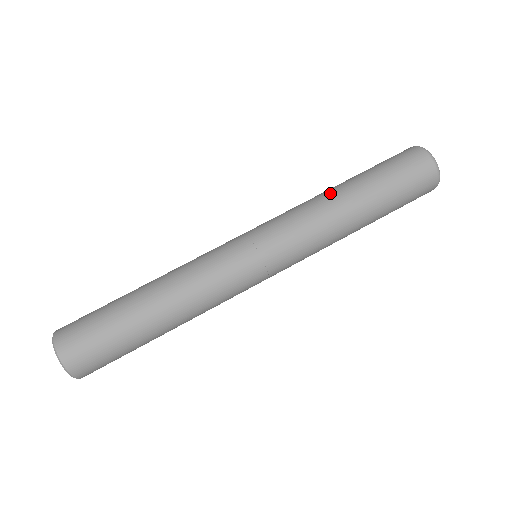
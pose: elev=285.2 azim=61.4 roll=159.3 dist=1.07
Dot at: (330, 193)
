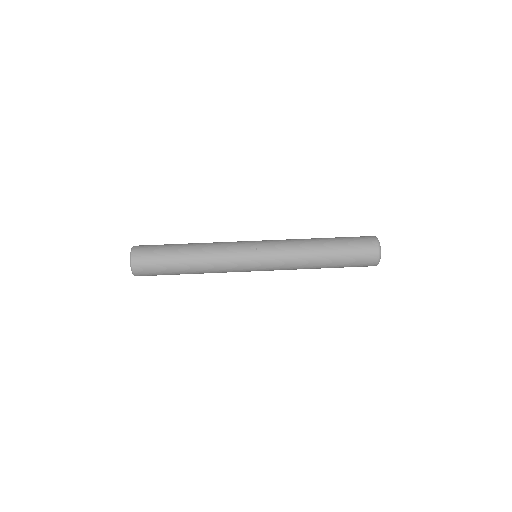
Dot at: (312, 241)
